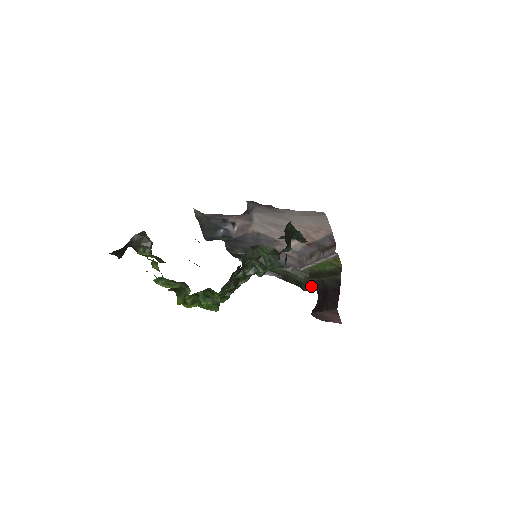
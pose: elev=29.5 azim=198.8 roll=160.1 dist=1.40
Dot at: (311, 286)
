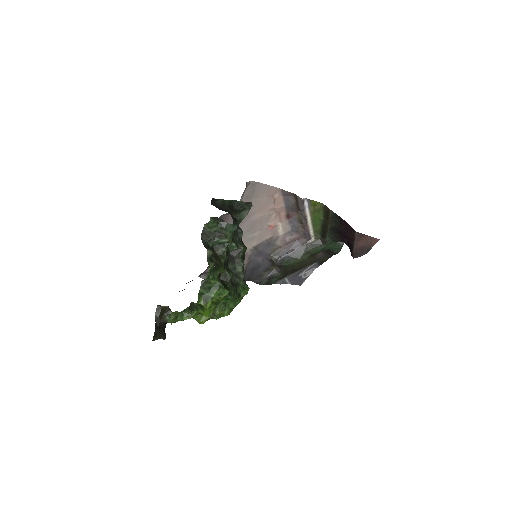
Dot at: (336, 244)
